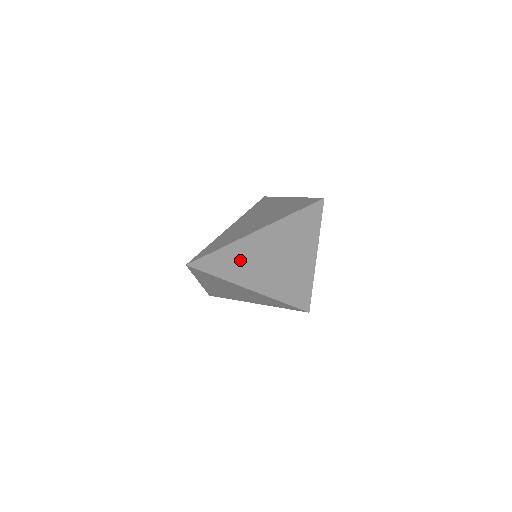
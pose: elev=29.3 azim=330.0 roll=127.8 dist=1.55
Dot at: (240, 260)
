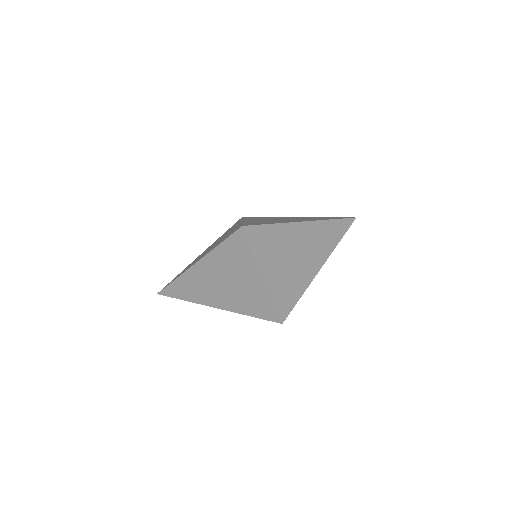
Dot at: (279, 243)
